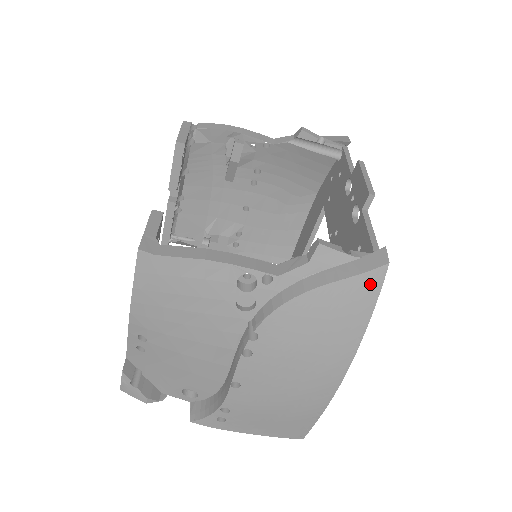
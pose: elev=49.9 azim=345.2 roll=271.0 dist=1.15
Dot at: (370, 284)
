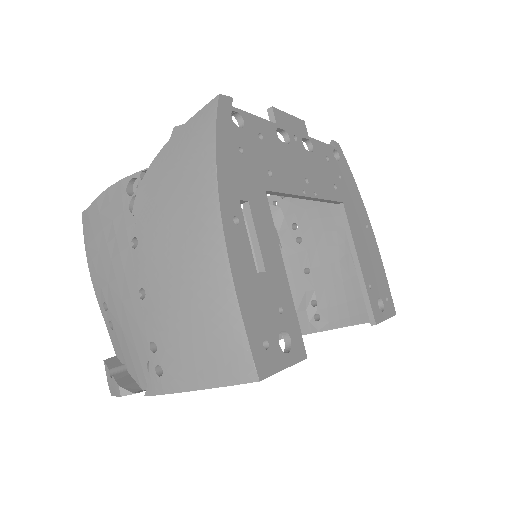
Dot at: (205, 117)
